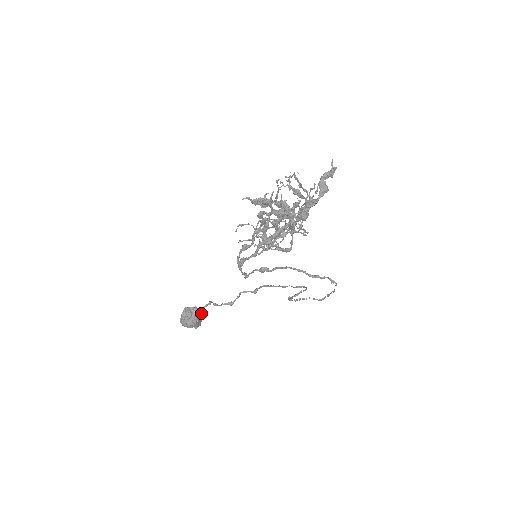
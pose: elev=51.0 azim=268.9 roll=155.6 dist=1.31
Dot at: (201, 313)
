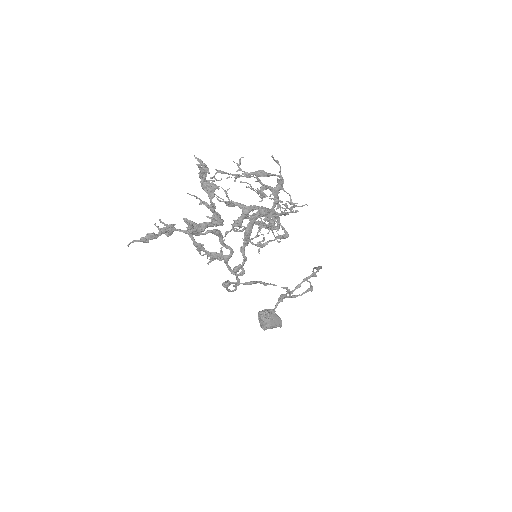
Dot at: (274, 313)
